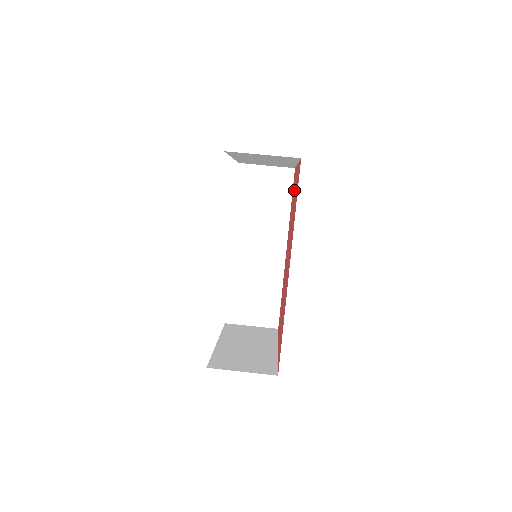
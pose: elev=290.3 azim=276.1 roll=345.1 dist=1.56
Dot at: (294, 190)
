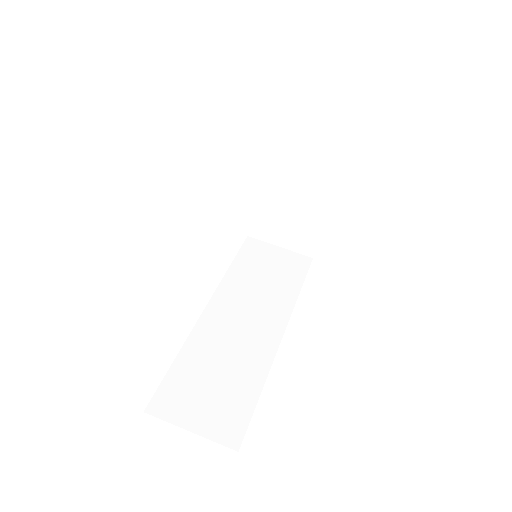
Dot at: occluded
